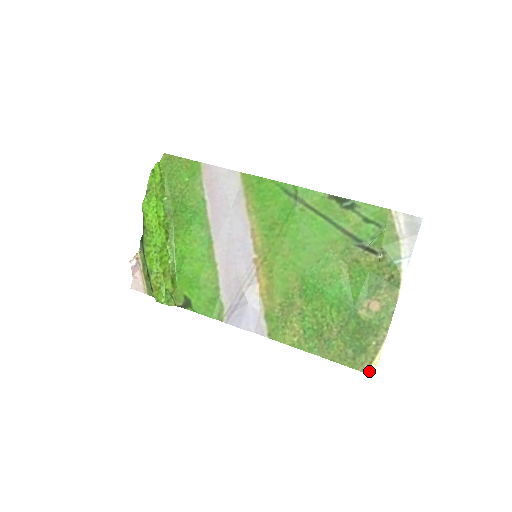
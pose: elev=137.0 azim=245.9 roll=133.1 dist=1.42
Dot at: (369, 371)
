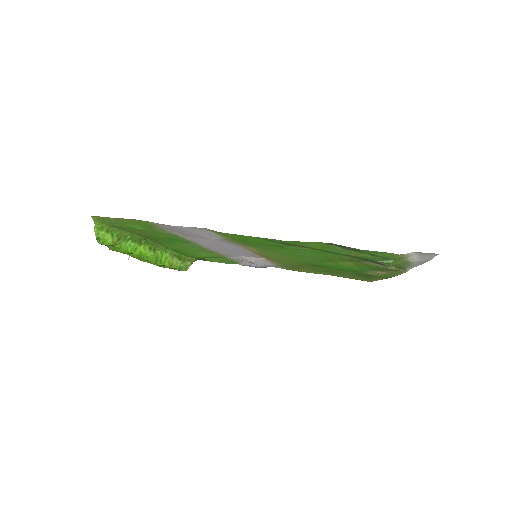
Dot at: occluded
